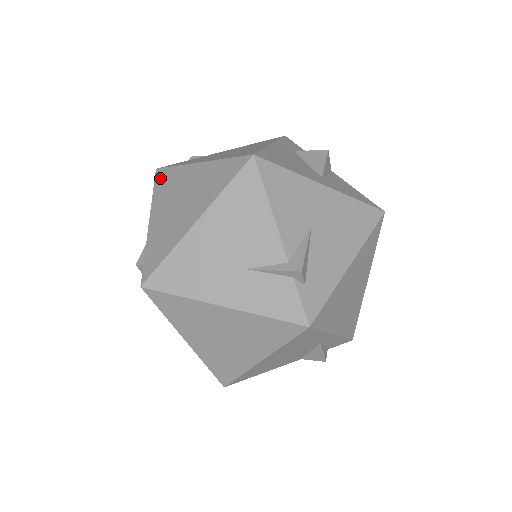
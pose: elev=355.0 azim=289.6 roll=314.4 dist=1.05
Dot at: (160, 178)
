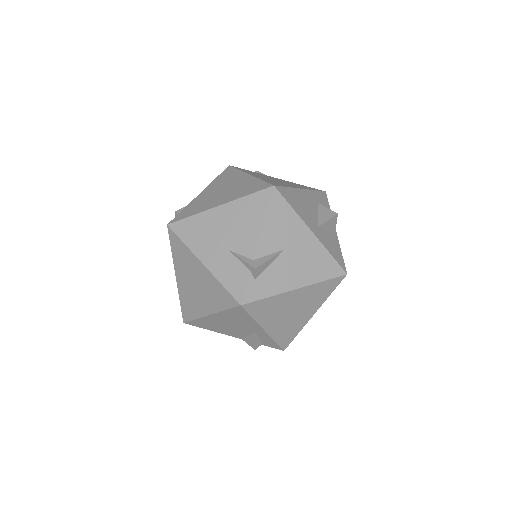
Dot at: (226, 172)
